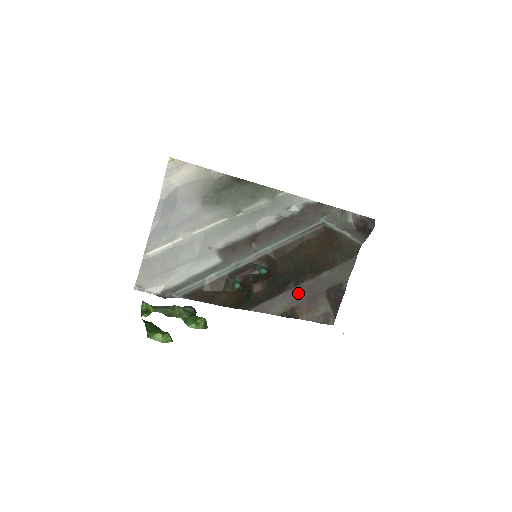
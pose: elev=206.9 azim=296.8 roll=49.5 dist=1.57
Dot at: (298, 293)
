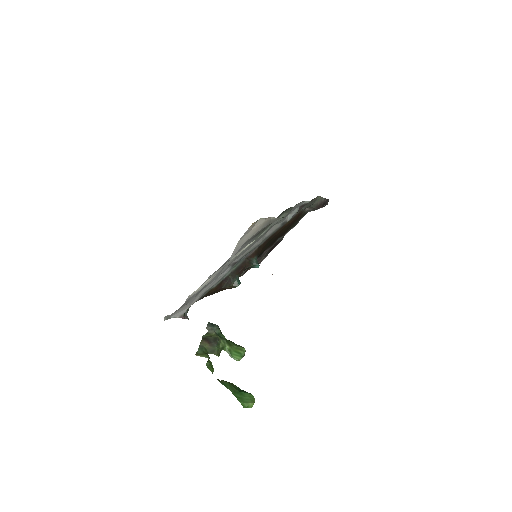
Dot at: occluded
